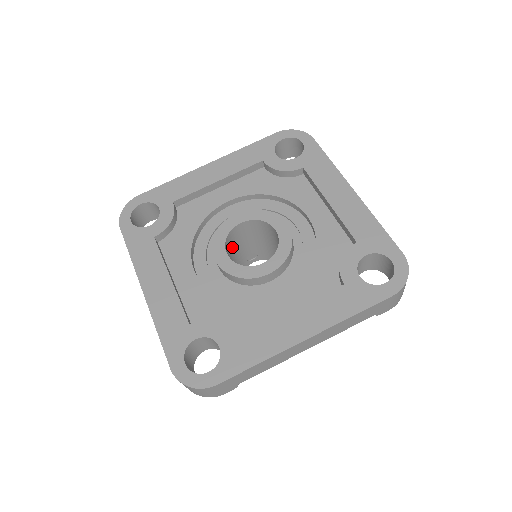
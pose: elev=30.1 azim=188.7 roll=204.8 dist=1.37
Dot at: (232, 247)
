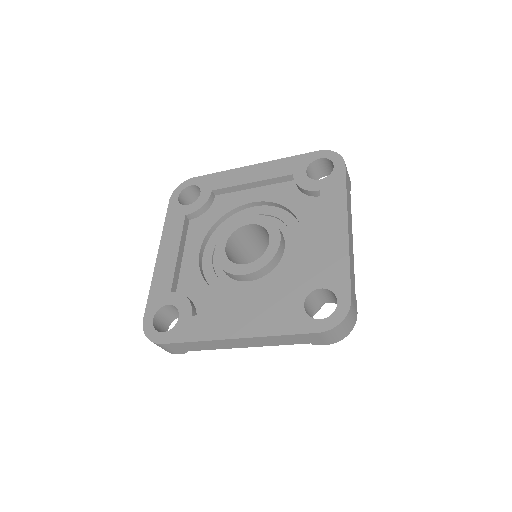
Dot at: (242, 242)
